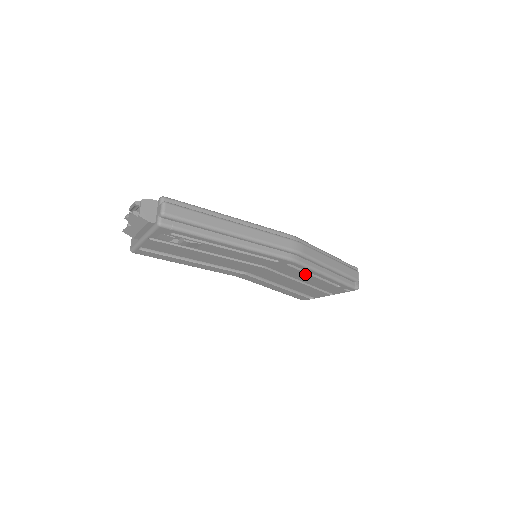
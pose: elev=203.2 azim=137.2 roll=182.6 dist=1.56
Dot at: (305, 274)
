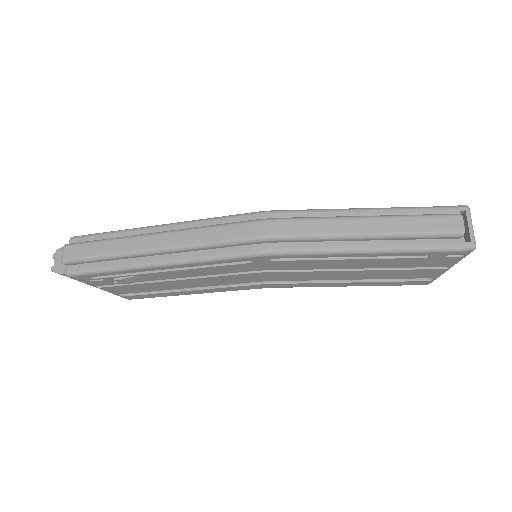
Dot at: (328, 261)
